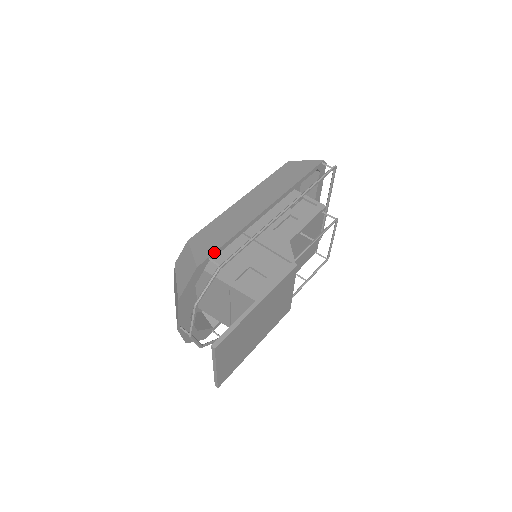
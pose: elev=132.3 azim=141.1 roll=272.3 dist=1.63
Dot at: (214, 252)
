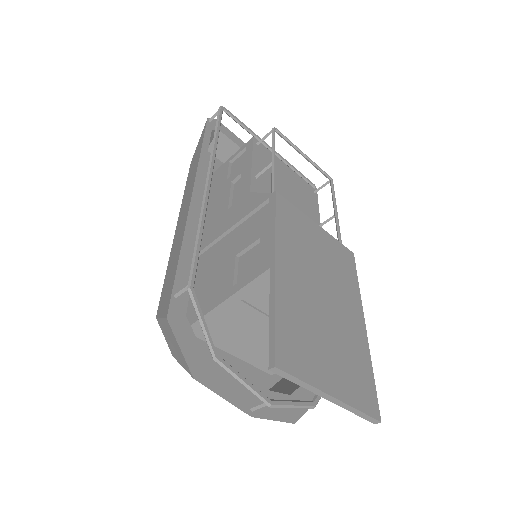
Dot at: (172, 285)
